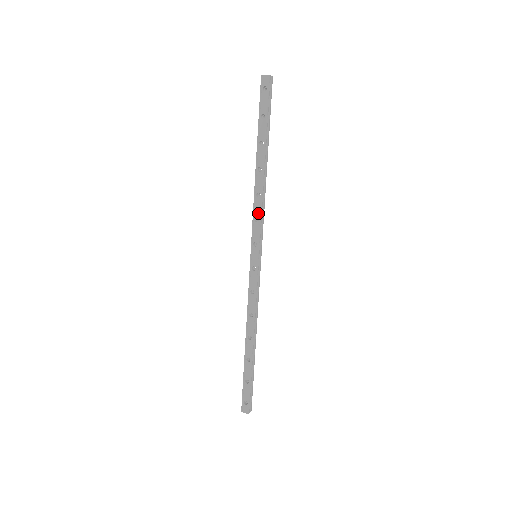
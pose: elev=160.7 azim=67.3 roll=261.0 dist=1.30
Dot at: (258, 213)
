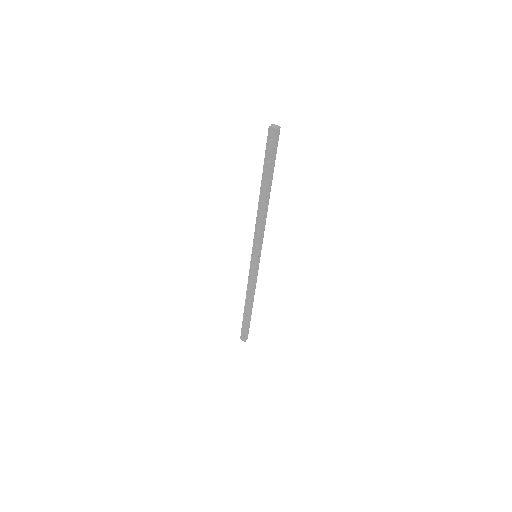
Dot at: (259, 231)
